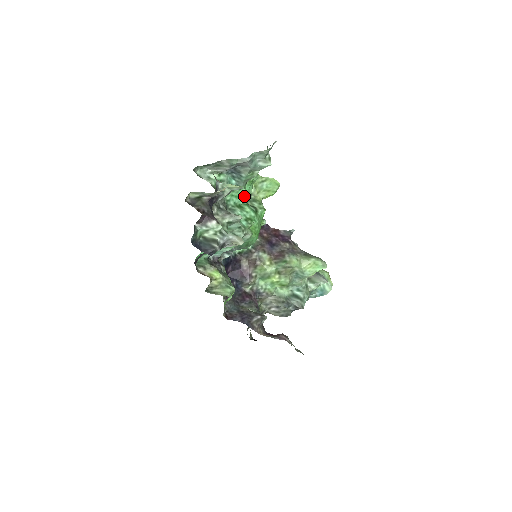
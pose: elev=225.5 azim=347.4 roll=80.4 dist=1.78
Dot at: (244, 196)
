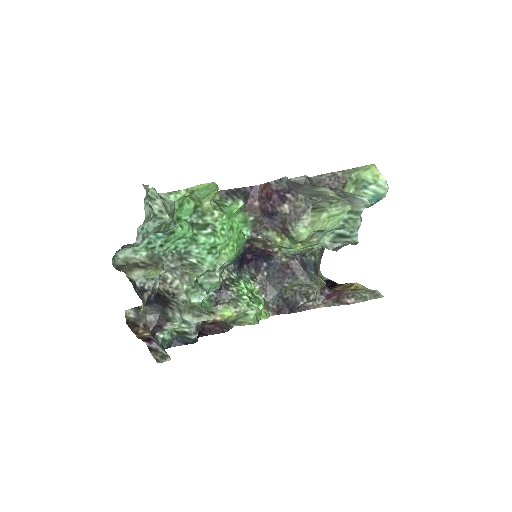
Dot at: (185, 233)
